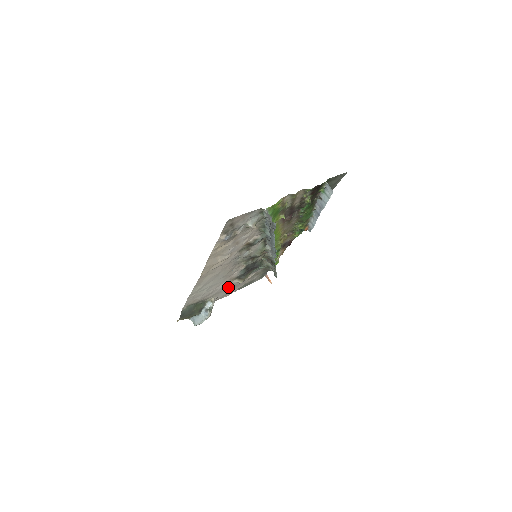
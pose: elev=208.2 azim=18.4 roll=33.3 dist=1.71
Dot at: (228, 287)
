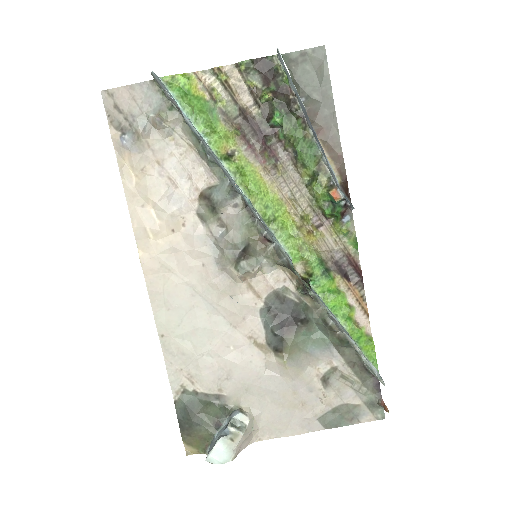
Dot at: (269, 381)
